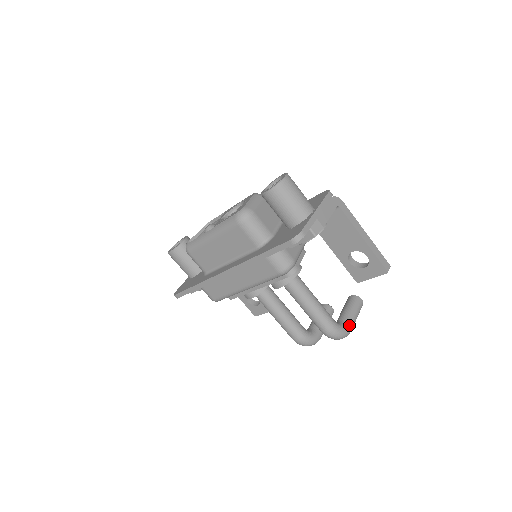
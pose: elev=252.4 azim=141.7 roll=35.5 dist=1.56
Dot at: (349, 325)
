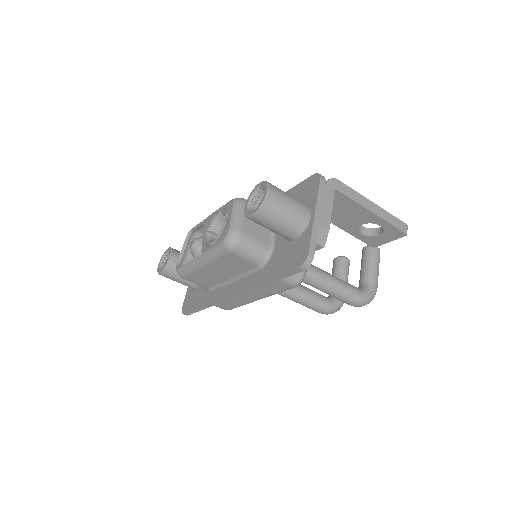
Dot at: (374, 285)
